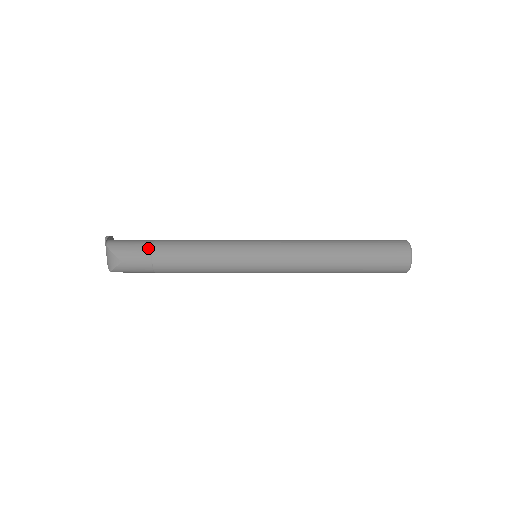
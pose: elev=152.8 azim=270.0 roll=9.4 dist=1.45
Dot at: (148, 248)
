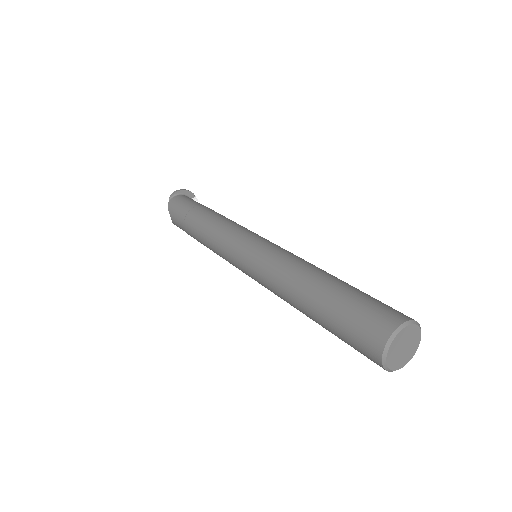
Dot at: (184, 215)
